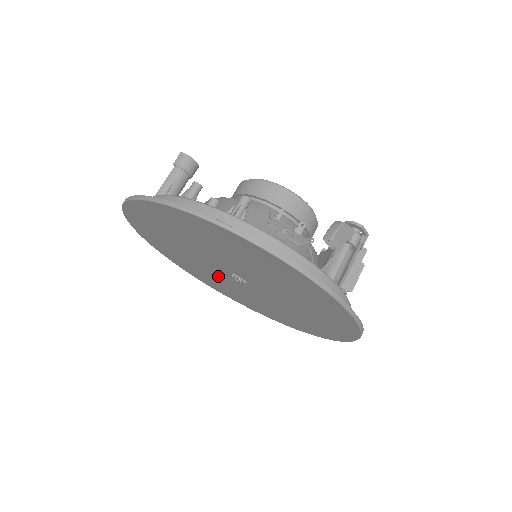
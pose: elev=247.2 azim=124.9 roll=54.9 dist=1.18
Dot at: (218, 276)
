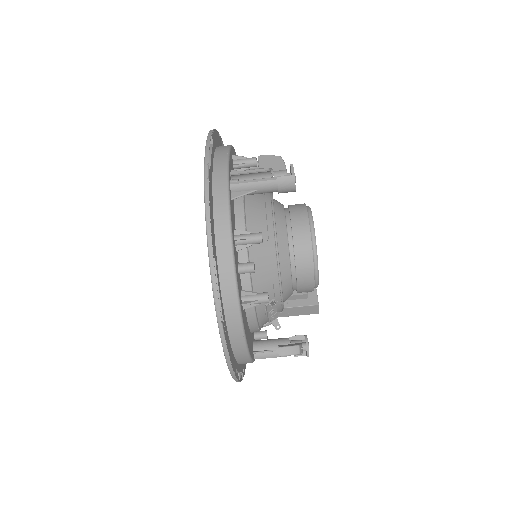
Dot at: occluded
